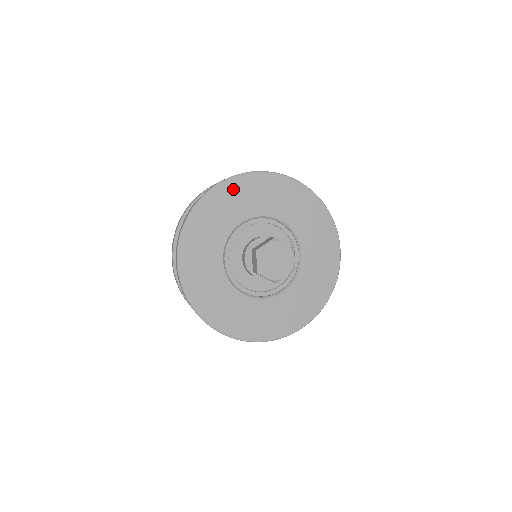
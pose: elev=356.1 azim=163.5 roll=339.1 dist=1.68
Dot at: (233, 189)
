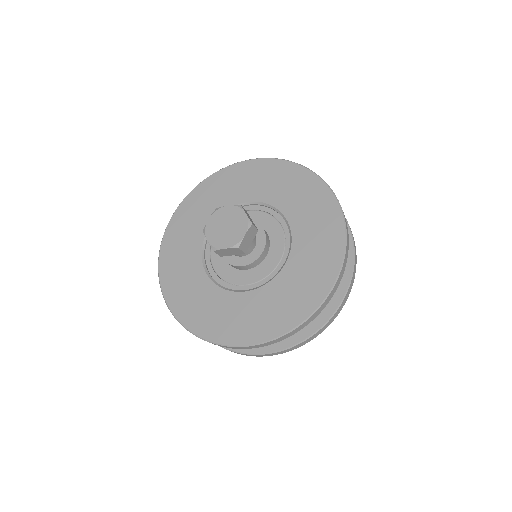
Dot at: (259, 169)
